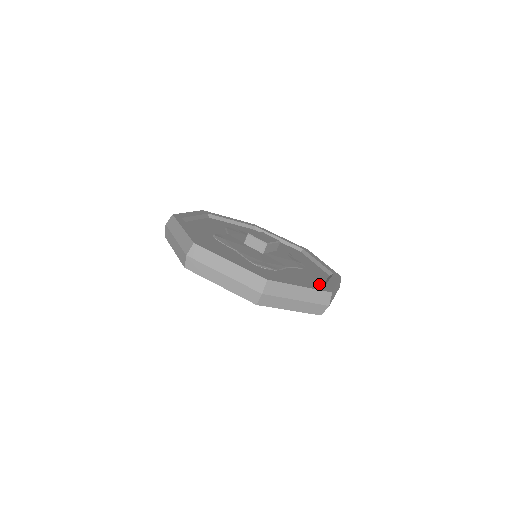
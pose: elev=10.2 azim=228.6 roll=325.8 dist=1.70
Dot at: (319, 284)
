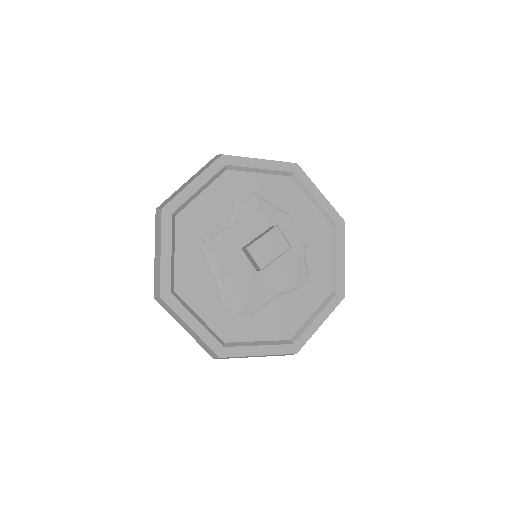
Dot at: (298, 326)
